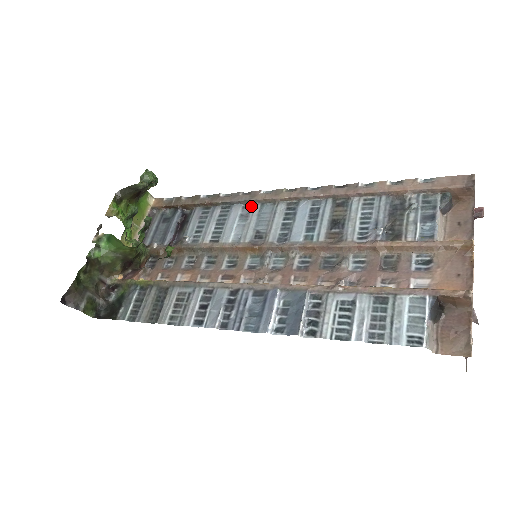
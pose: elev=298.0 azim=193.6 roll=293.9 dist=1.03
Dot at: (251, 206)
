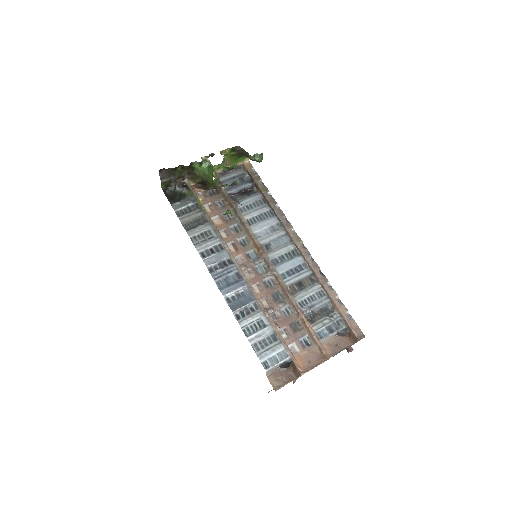
Dot at: (281, 228)
